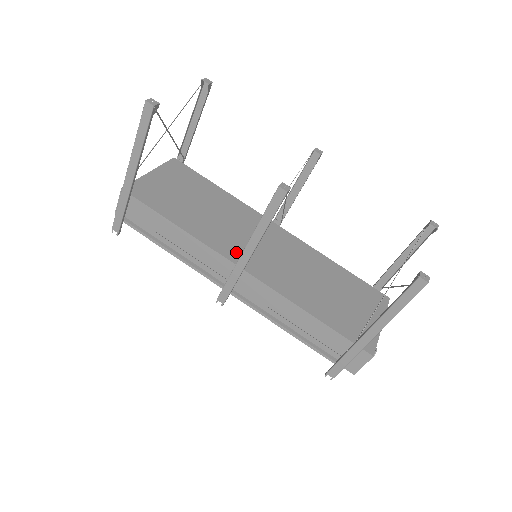
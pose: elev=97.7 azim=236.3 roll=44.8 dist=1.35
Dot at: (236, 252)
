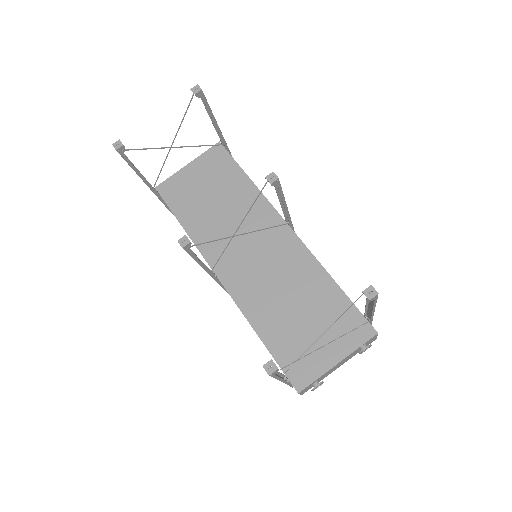
Dot at: (221, 258)
